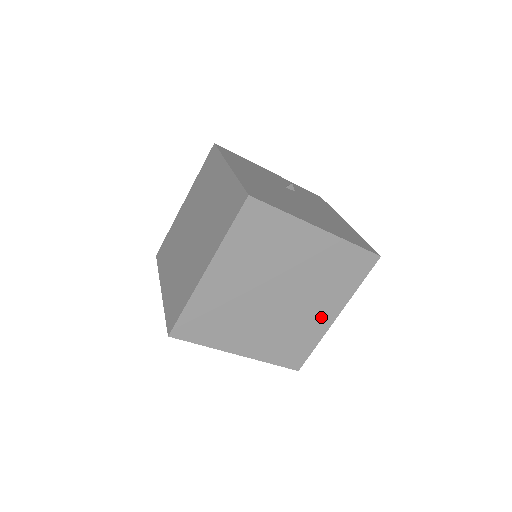
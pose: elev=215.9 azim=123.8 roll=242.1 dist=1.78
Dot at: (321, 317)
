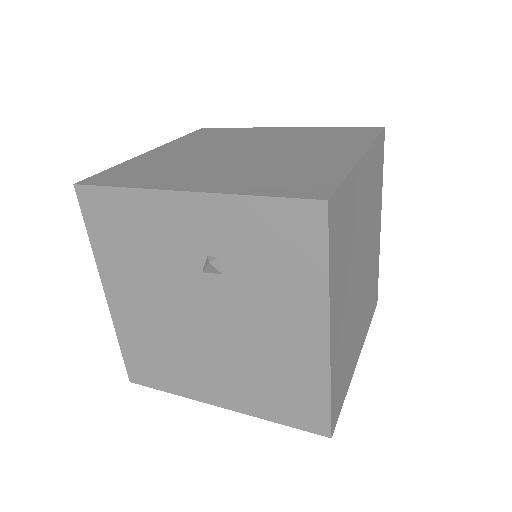
Dot at: occluded
